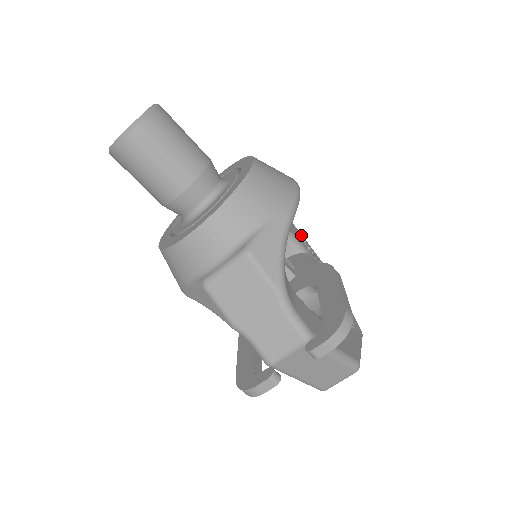
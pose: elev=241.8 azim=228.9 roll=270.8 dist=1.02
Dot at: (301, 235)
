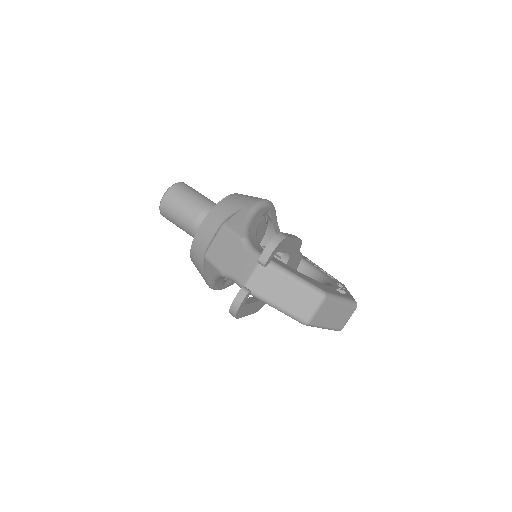
Dot at: occluded
